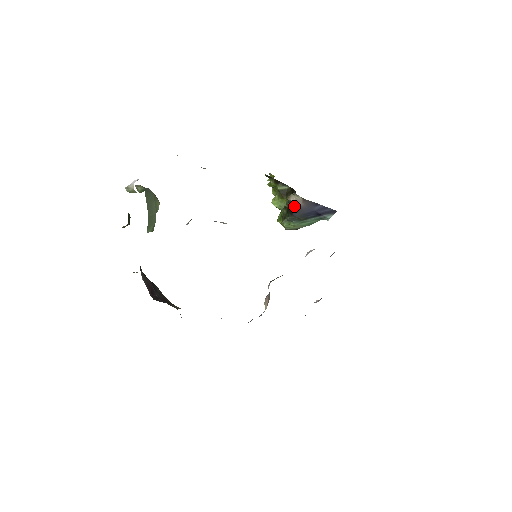
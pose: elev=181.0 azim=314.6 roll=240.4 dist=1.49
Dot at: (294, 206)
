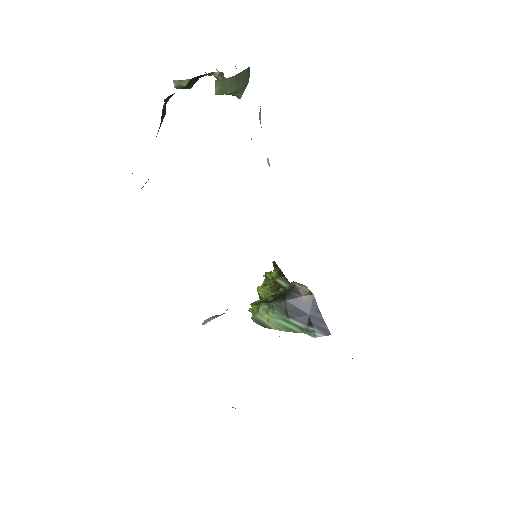
Dot at: (295, 291)
